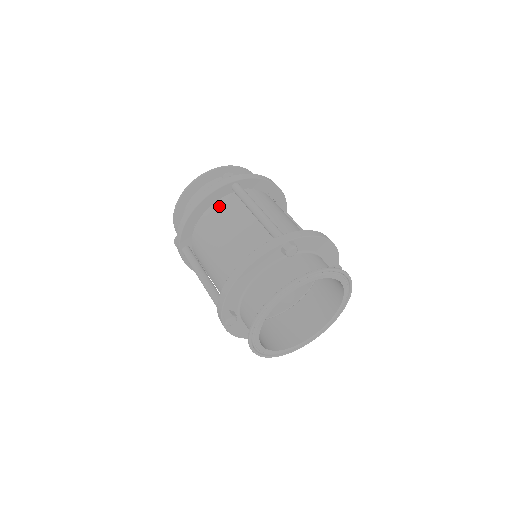
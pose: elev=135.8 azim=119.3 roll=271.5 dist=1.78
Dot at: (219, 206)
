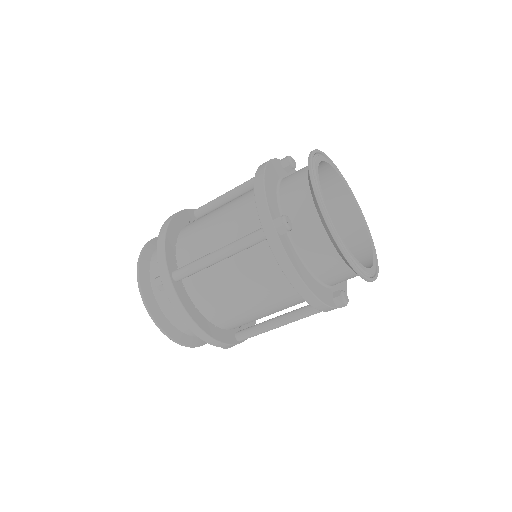
Dot at: (192, 222)
